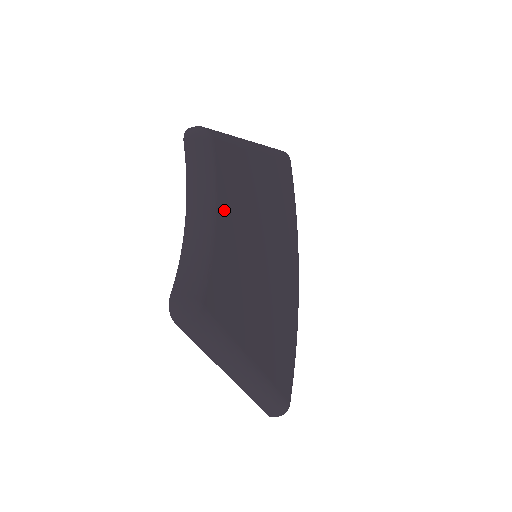
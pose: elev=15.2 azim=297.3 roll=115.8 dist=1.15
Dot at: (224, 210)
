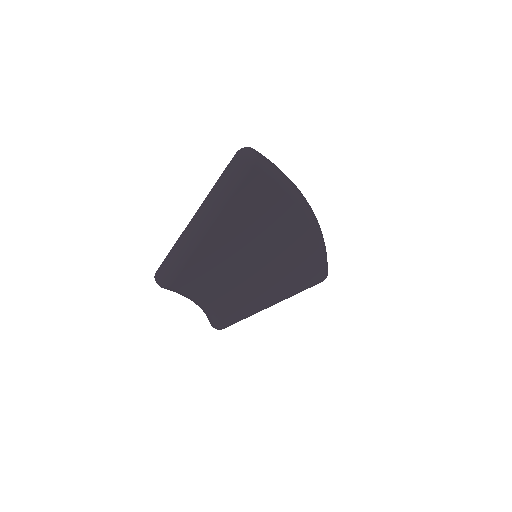
Dot at: (207, 293)
